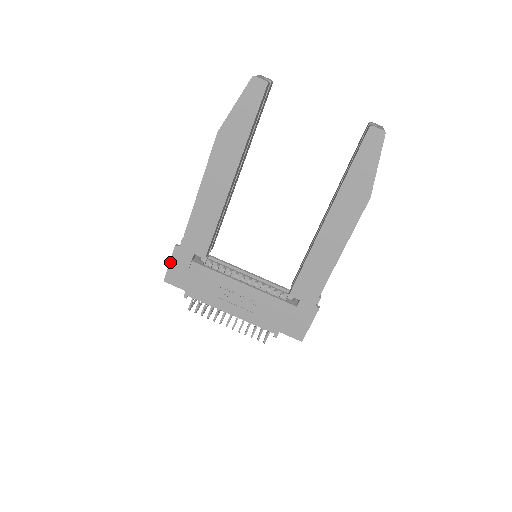
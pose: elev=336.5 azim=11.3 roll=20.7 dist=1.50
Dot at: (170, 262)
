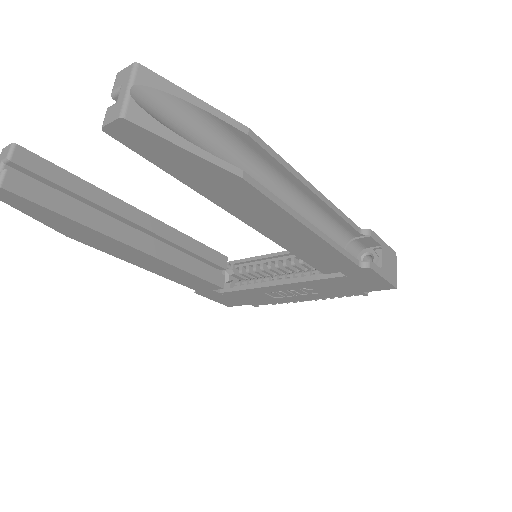
Dot at: (210, 299)
